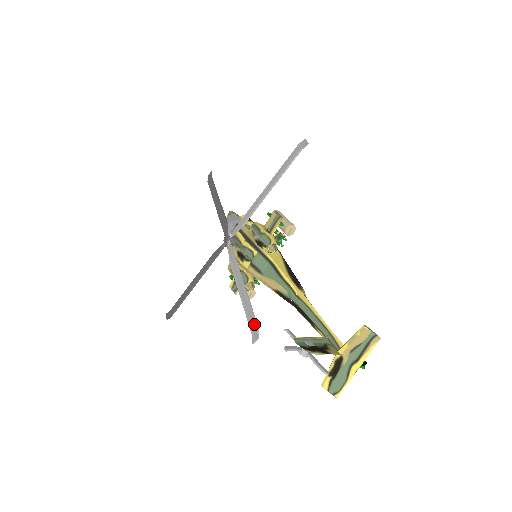
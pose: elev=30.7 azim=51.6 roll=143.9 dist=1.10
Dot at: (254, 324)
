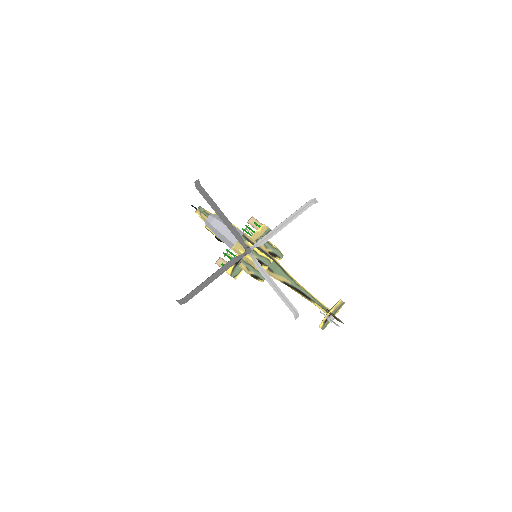
Dot at: (295, 309)
